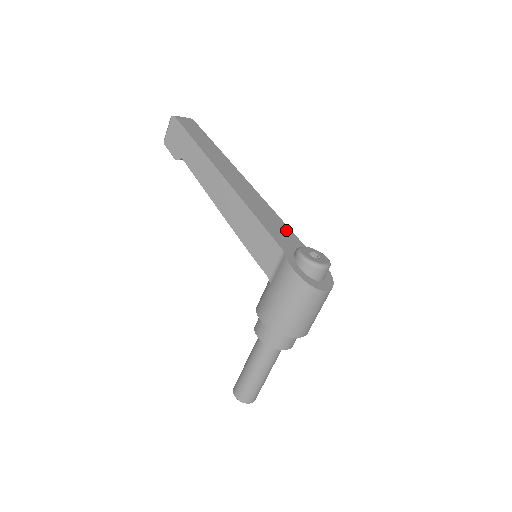
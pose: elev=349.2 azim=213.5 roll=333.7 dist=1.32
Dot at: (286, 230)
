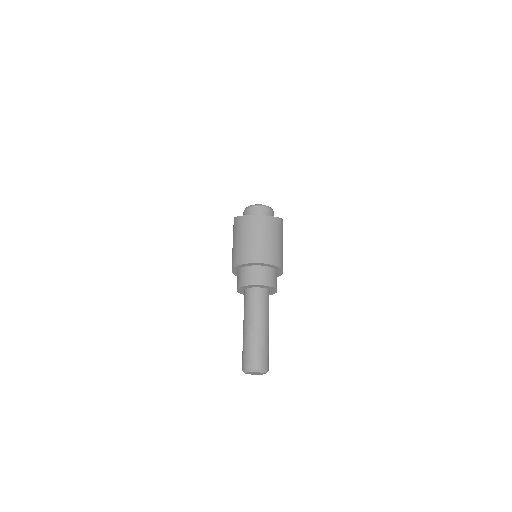
Dot at: occluded
